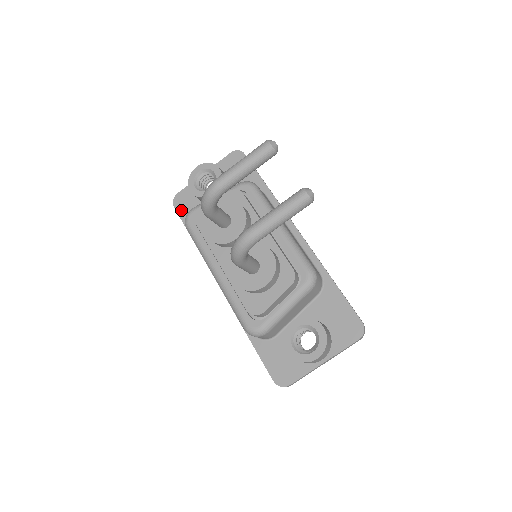
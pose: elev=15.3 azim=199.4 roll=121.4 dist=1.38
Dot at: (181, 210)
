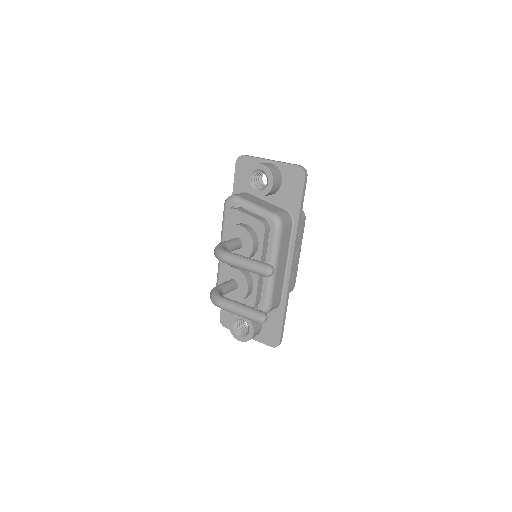
Dot at: (238, 171)
